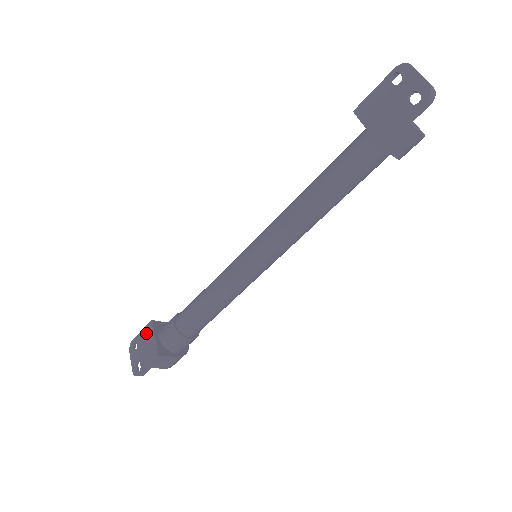
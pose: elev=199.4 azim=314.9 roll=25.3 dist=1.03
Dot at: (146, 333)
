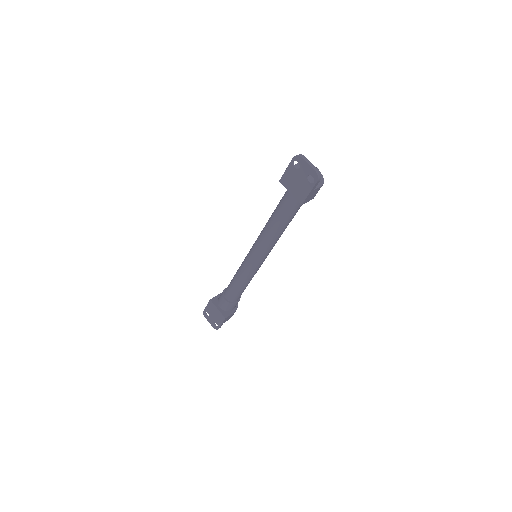
Dot at: (210, 307)
